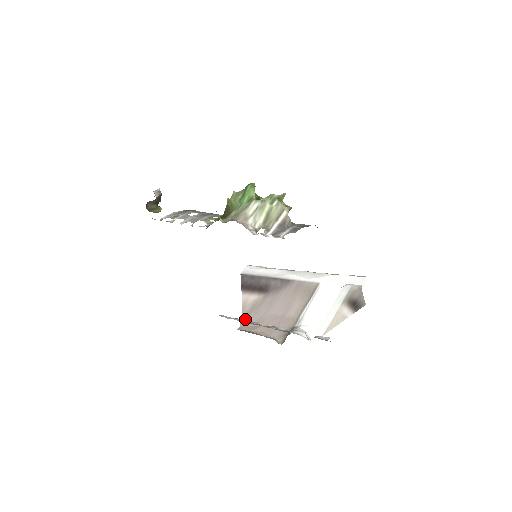
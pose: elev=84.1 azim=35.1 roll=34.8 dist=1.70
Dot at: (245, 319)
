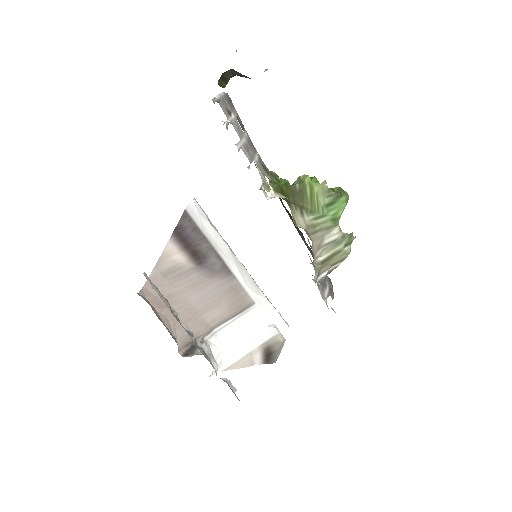
Dot at: (154, 281)
